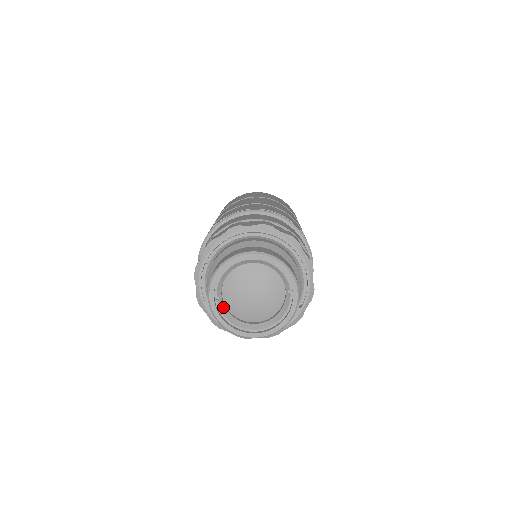
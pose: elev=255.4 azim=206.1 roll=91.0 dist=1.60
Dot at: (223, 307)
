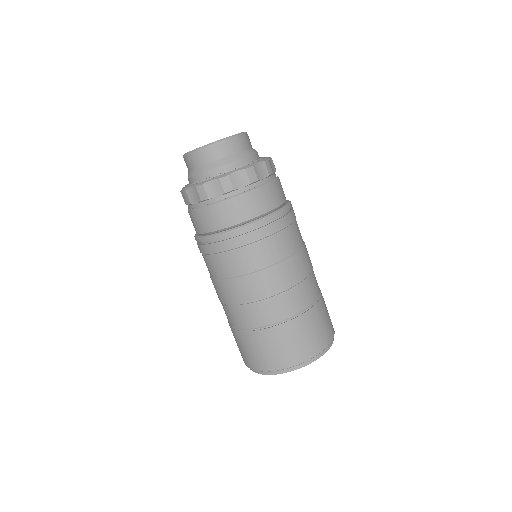
Dot at: occluded
